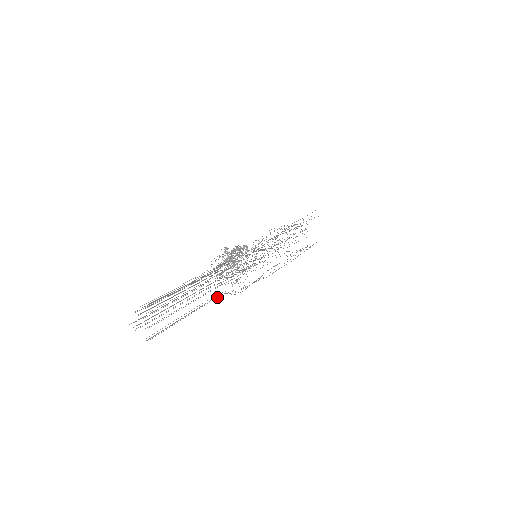
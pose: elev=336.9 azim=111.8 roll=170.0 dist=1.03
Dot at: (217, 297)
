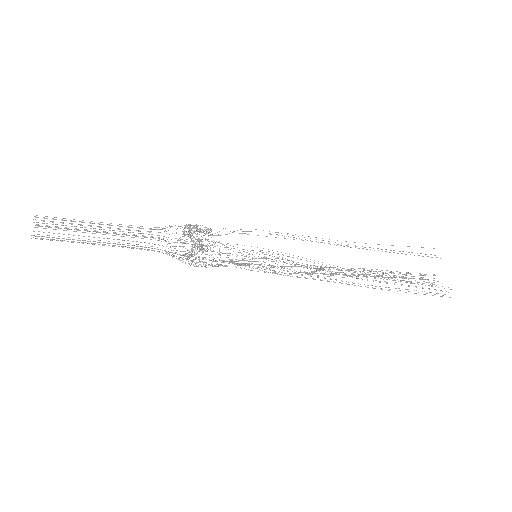
Dot at: occluded
